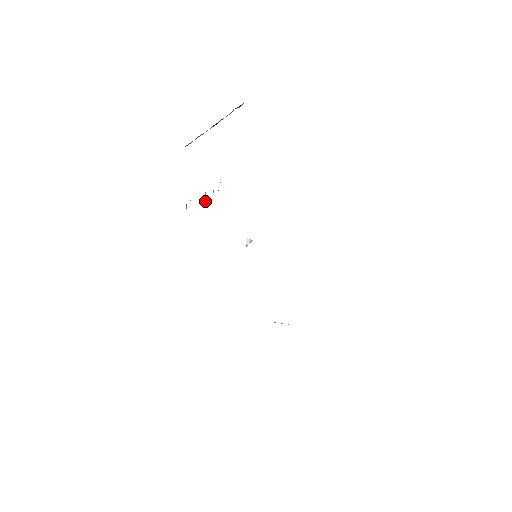
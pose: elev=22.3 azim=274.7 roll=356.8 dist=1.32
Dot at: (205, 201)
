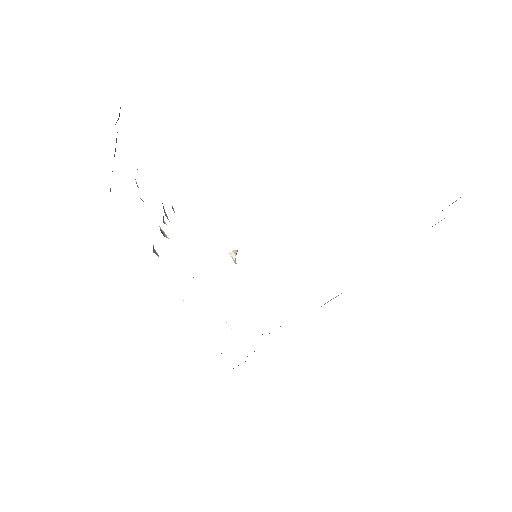
Dot at: occluded
